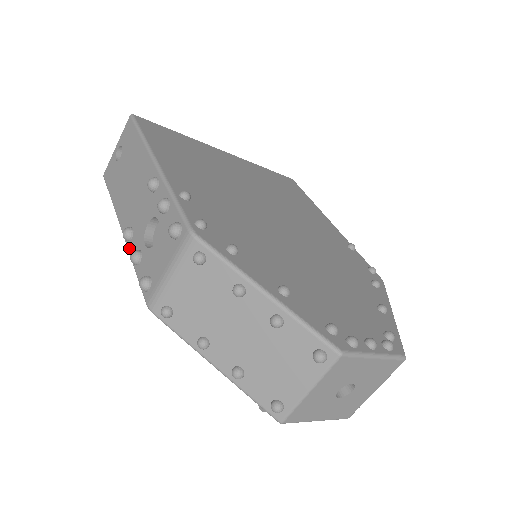
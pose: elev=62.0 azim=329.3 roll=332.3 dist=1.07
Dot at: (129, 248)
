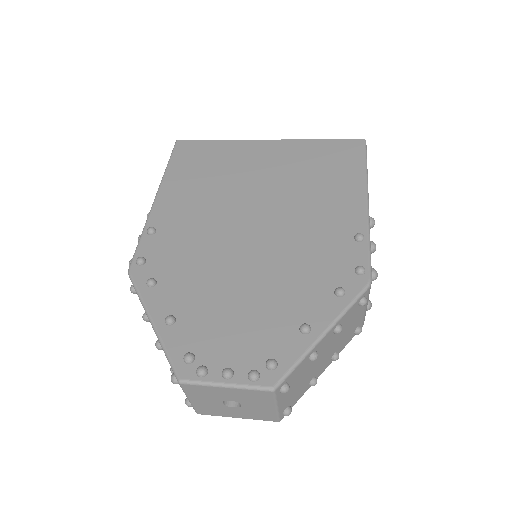
Dot at: occluded
